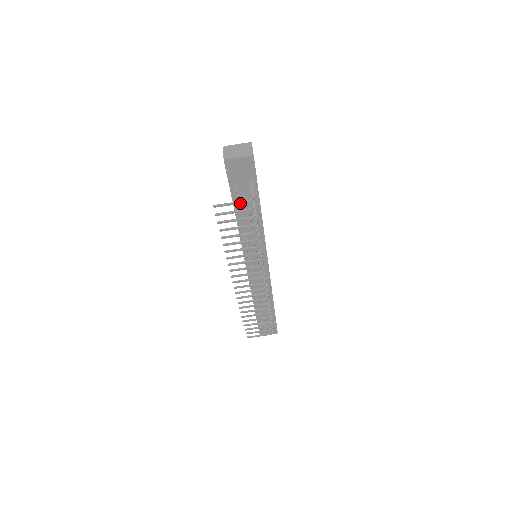
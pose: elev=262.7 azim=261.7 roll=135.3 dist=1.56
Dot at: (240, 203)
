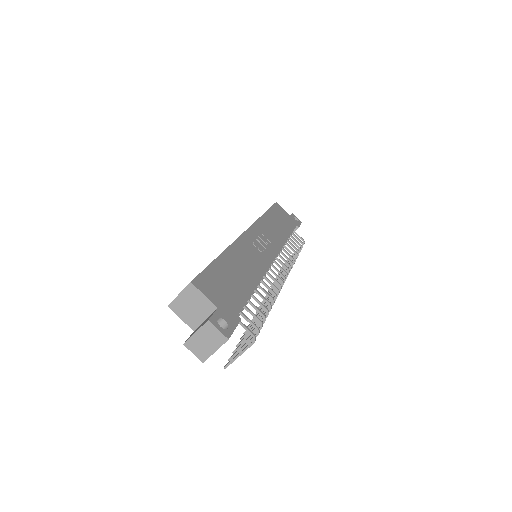
Dot at: (246, 349)
